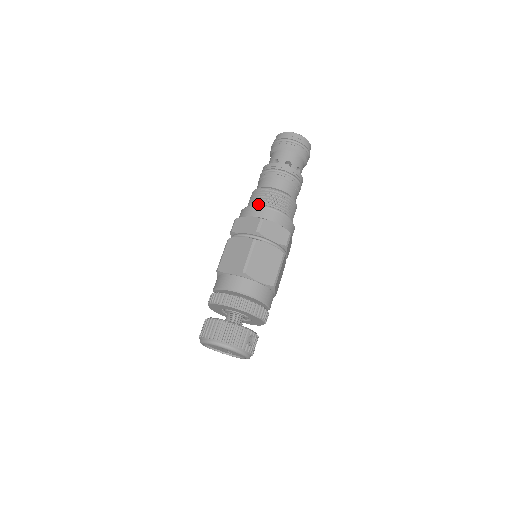
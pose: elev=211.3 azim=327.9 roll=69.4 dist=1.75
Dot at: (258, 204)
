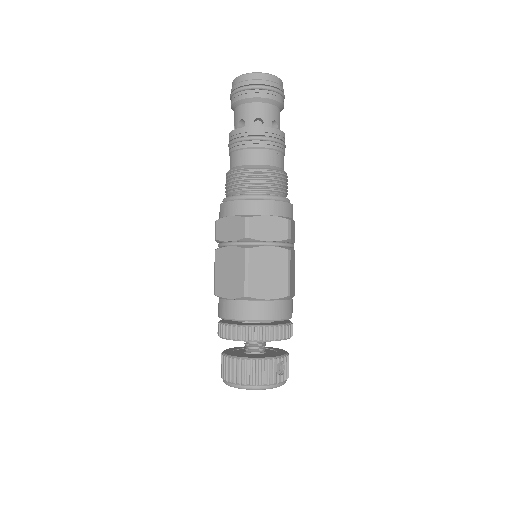
Dot at: (236, 195)
